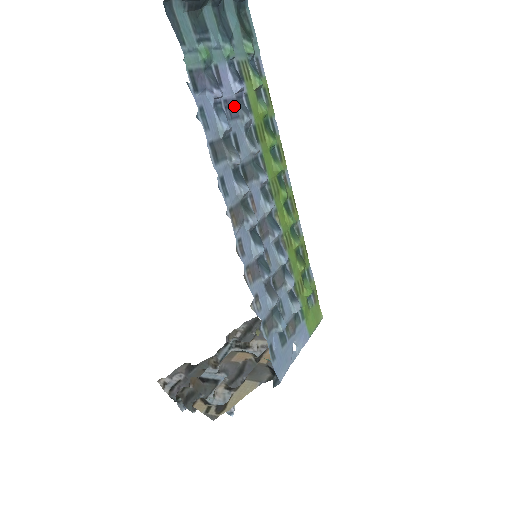
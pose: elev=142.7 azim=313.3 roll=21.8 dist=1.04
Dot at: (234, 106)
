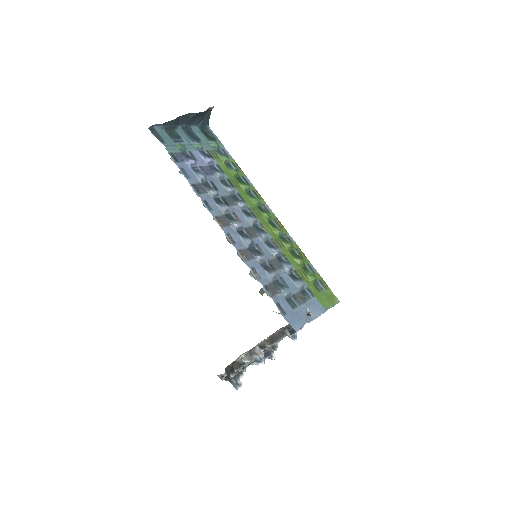
Dot at: (208, 170)
